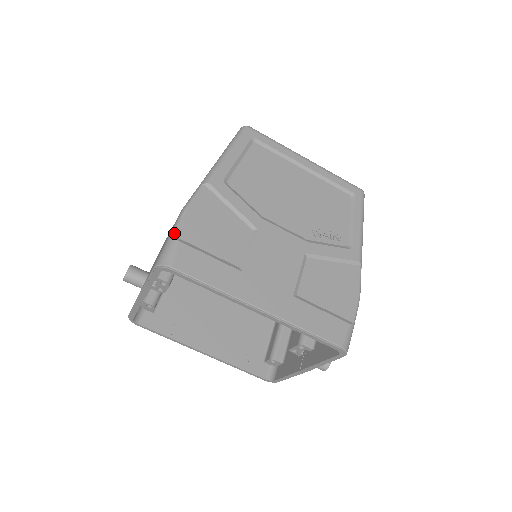
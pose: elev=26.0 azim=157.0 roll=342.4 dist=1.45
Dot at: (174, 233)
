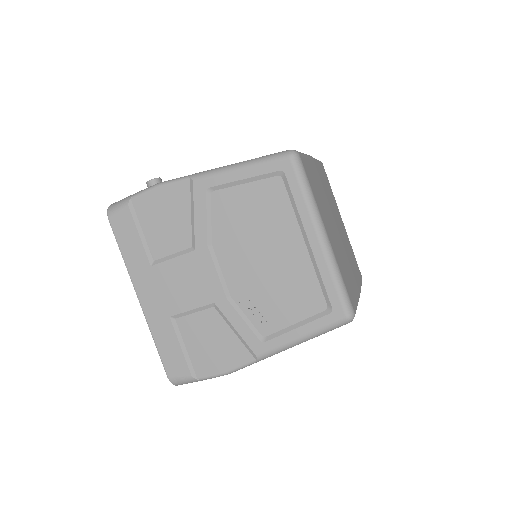
Dot at: (133, 196)
